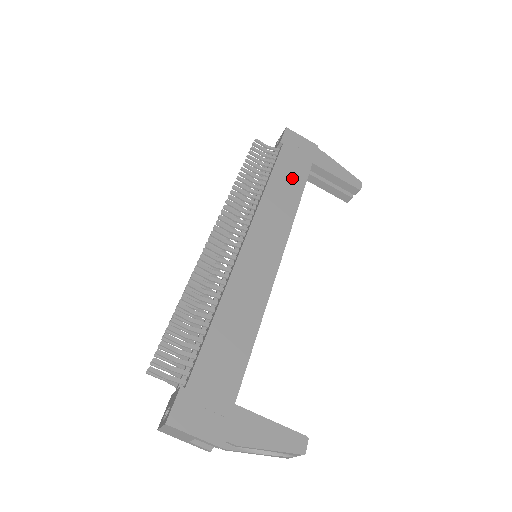
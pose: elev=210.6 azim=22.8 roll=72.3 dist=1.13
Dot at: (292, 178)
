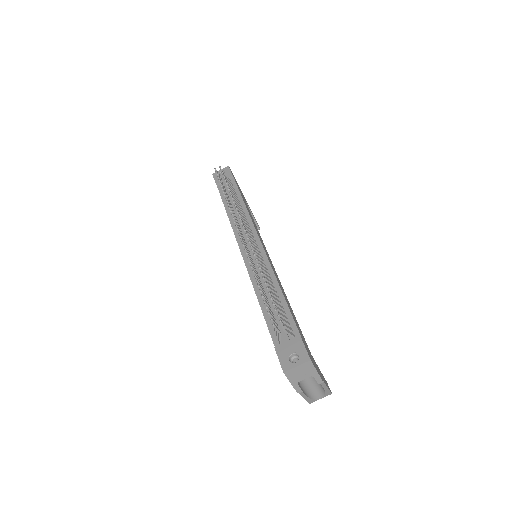
Dot at: occluded
